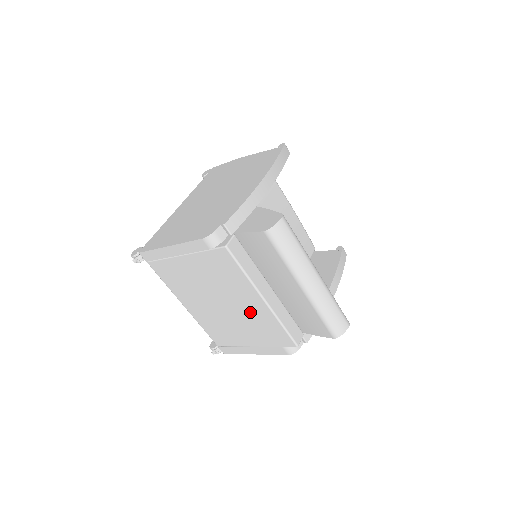
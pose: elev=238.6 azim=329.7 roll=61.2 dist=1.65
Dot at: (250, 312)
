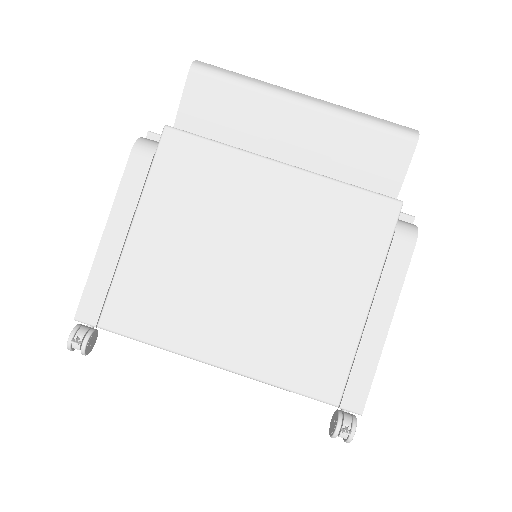
Dot at: (292, 219)
